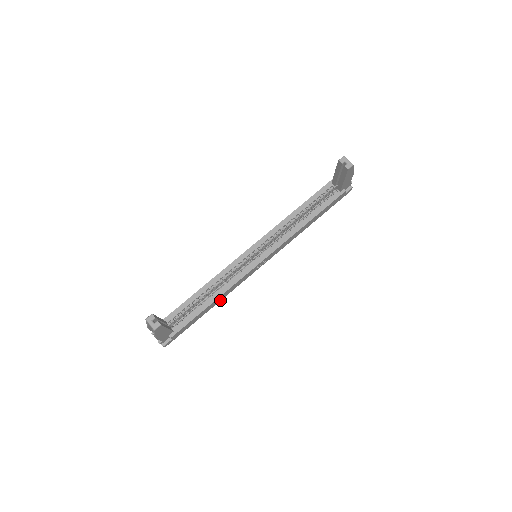
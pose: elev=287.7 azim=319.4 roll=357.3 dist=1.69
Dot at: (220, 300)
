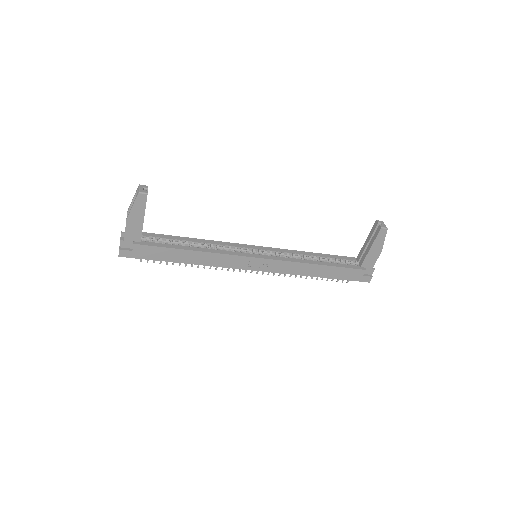
Dot at: (198, 263)
